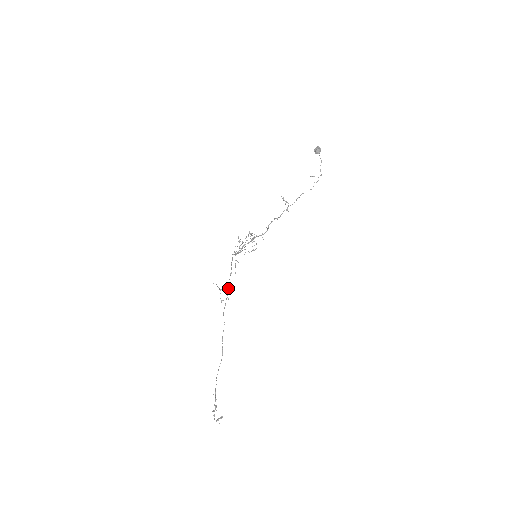
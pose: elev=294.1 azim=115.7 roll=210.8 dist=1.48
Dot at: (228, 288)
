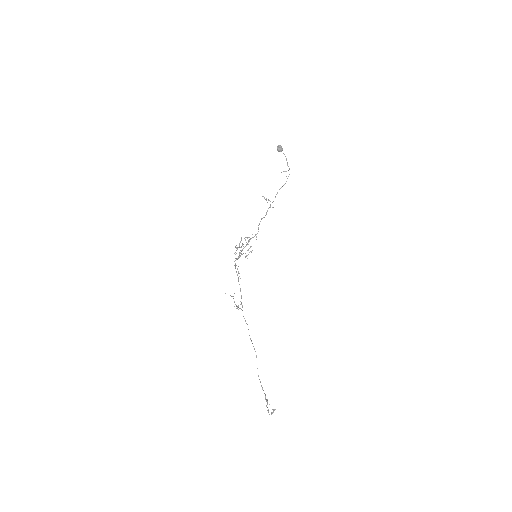
Dot at: occluded
